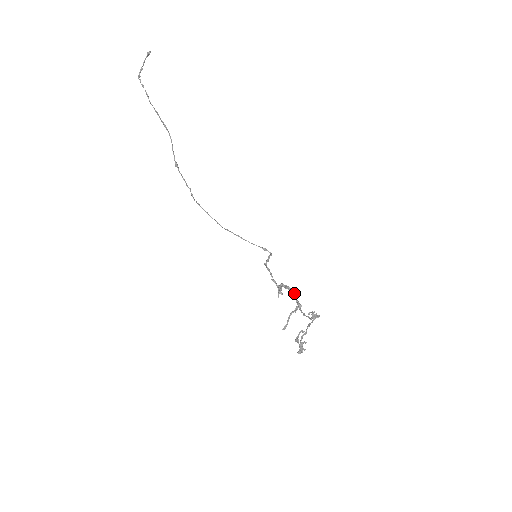
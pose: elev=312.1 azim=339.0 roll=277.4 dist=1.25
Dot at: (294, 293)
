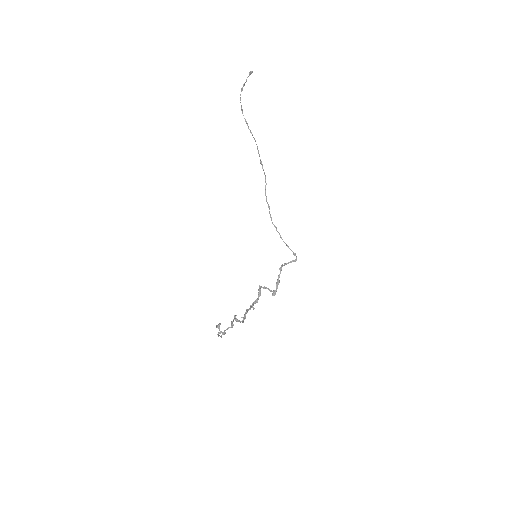
Dot at: (258, 297)
